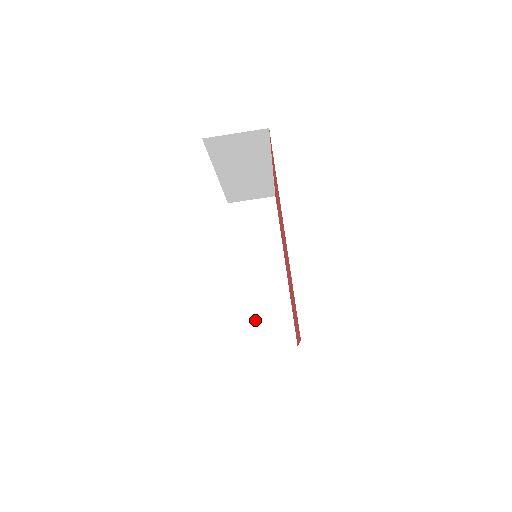
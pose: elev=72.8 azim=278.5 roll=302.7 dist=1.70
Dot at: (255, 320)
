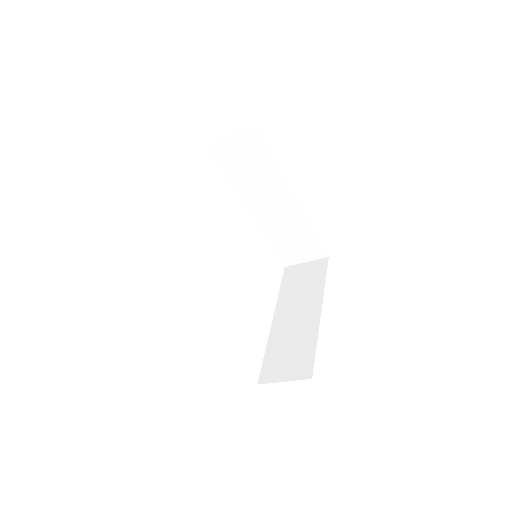
Dot at: (282, 244)
